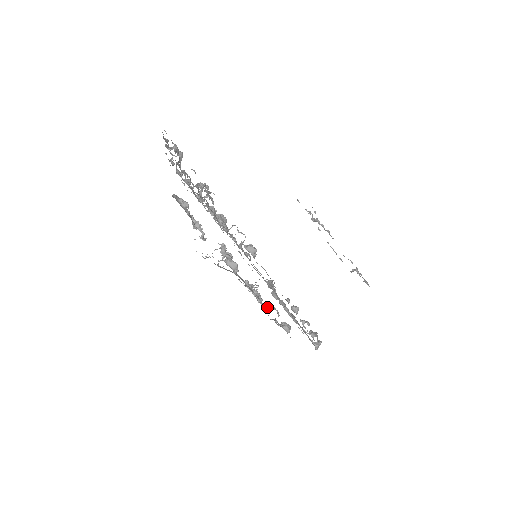
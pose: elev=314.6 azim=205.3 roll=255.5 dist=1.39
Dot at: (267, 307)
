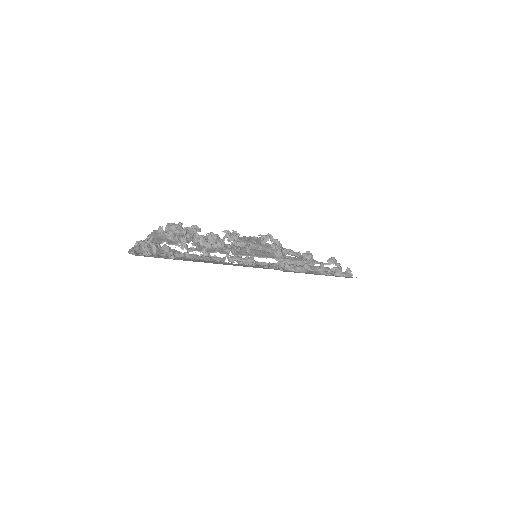
Dot at: (286, 254)
